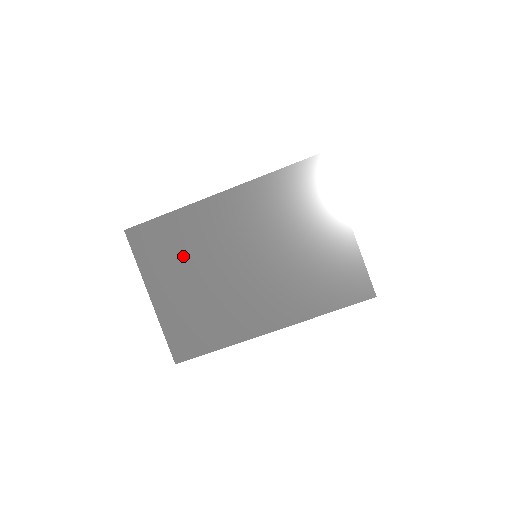
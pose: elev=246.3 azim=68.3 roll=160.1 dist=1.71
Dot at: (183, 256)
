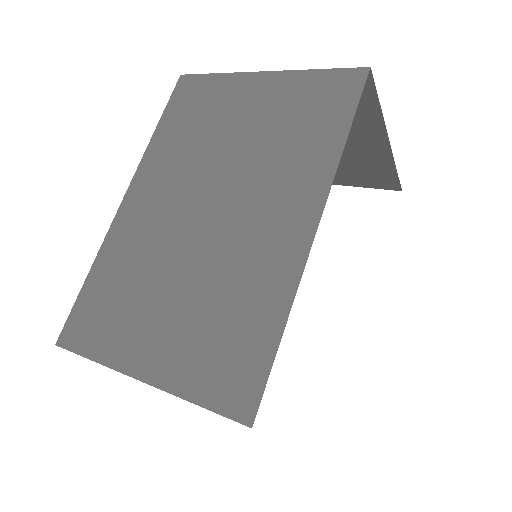
Dot at: (137, 289)
